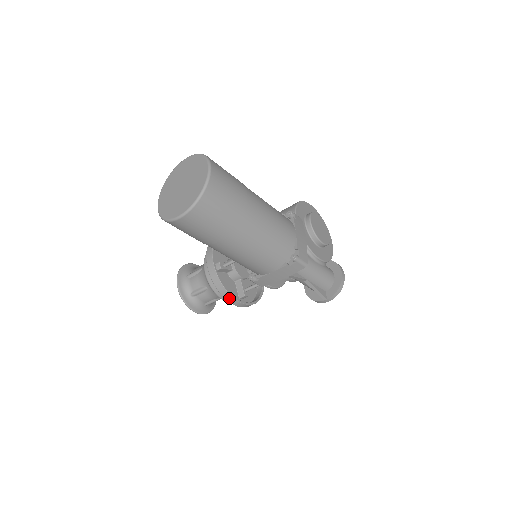
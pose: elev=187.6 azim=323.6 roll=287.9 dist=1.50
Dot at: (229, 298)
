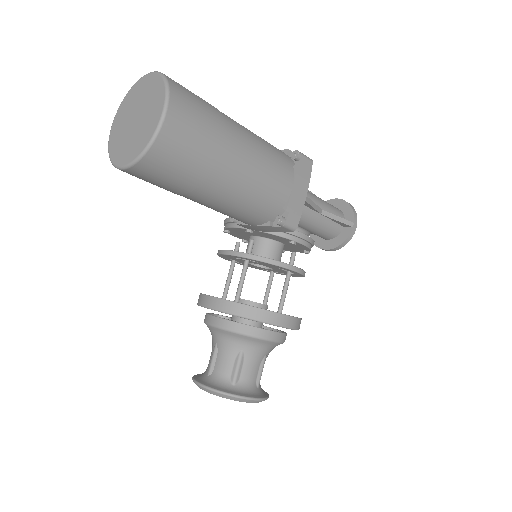
Dot at: (275, 319)
